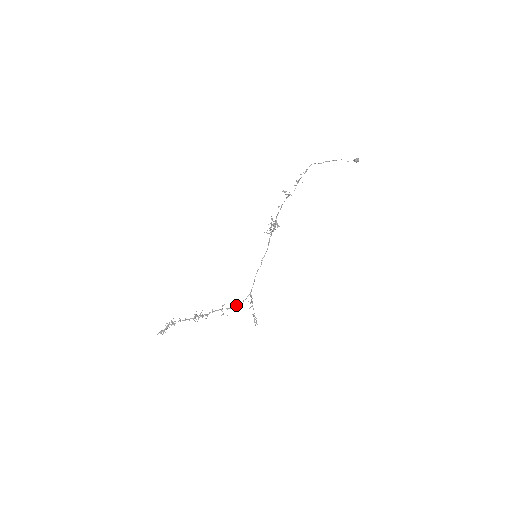
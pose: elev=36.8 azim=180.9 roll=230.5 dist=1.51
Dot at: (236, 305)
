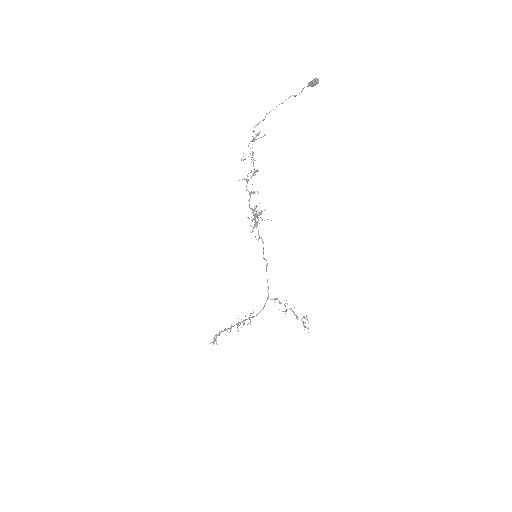
Dot at: (258, 313)
